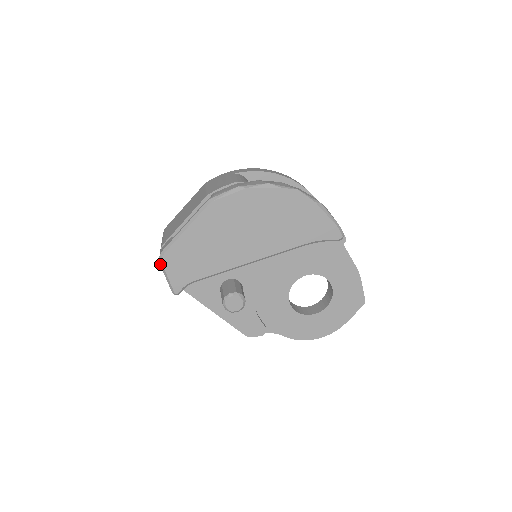
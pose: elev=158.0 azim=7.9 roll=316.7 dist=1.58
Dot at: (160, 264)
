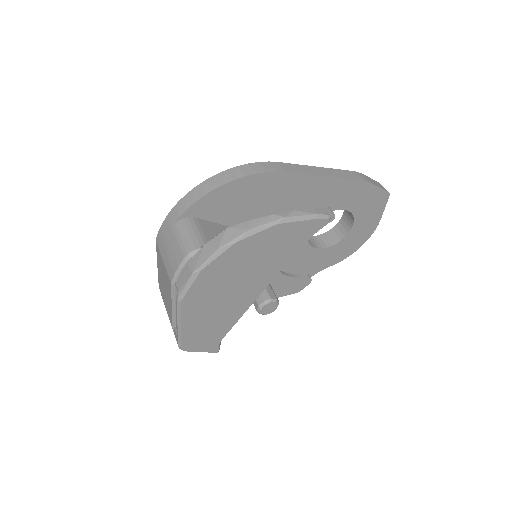
Dot at: occluded
